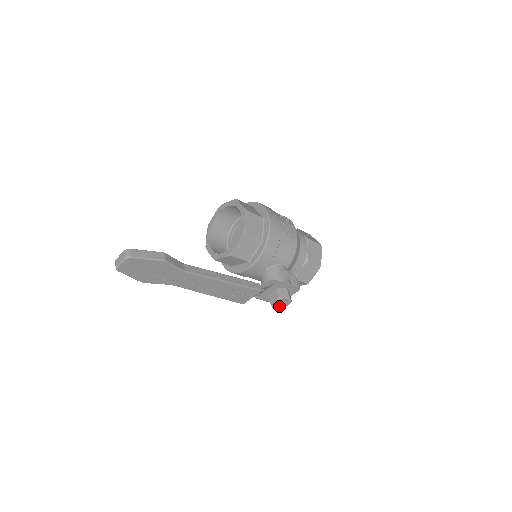
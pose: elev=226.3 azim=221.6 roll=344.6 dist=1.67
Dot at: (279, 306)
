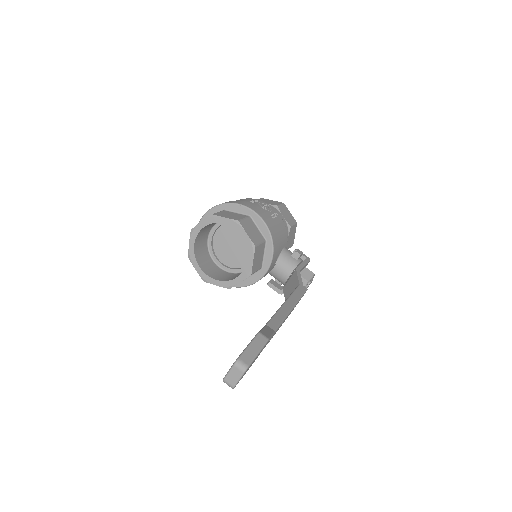
Dot at: (307, 287)
